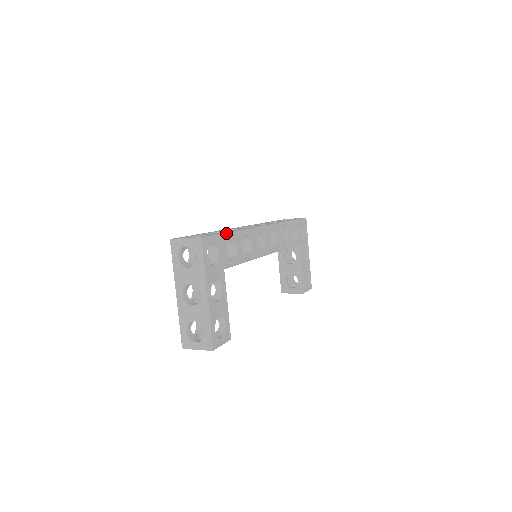
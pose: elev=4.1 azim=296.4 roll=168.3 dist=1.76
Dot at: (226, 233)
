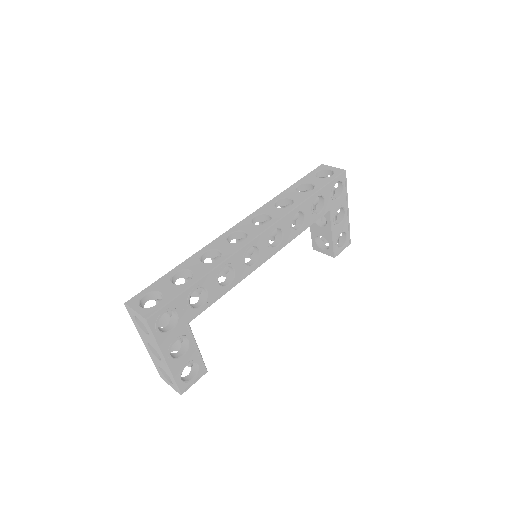
Dot at: (187, 289)
